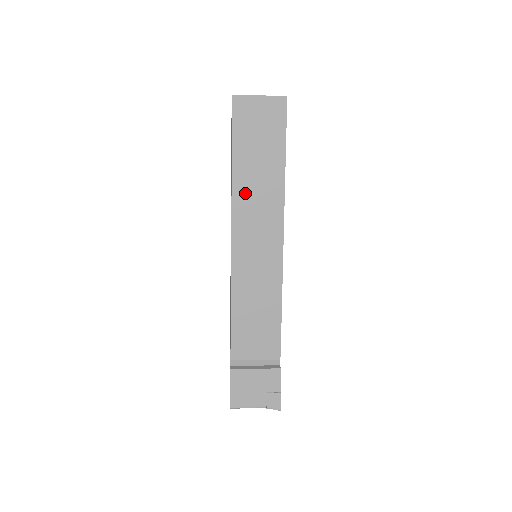
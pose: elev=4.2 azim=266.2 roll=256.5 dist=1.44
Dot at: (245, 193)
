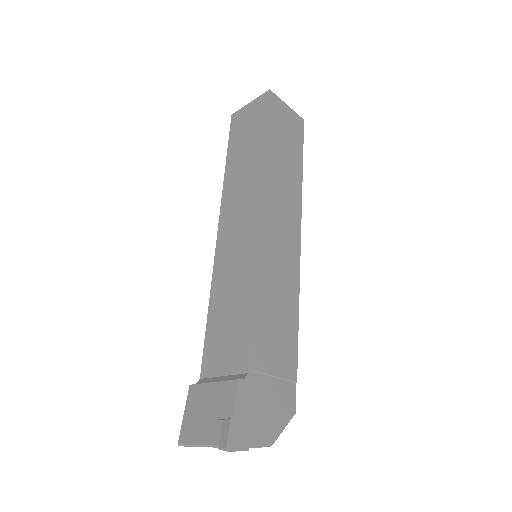
Dot at: (232, 185)
